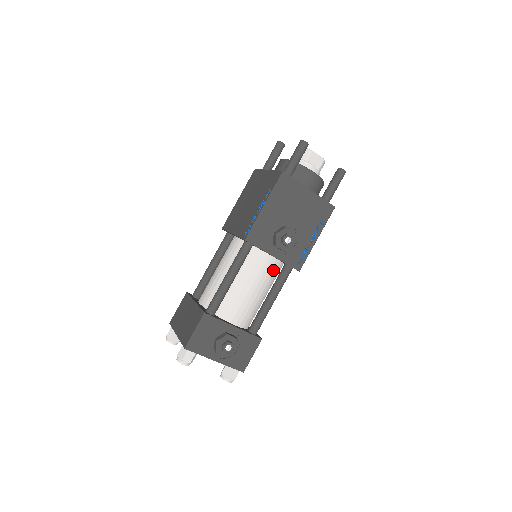
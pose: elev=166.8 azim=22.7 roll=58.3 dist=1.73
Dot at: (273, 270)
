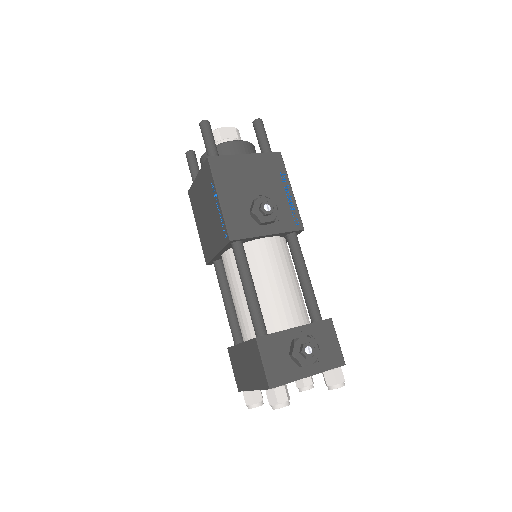
Dot at: (281, 249)
